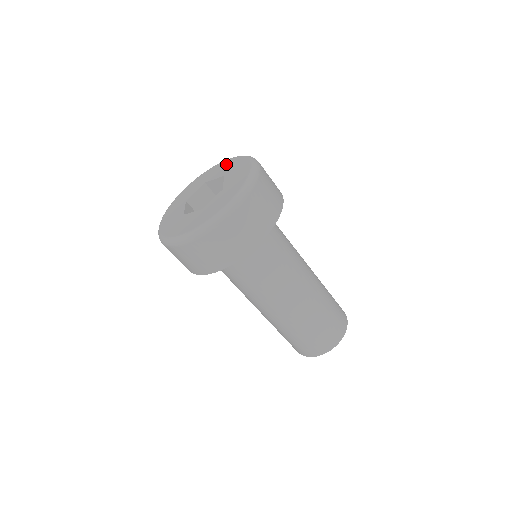
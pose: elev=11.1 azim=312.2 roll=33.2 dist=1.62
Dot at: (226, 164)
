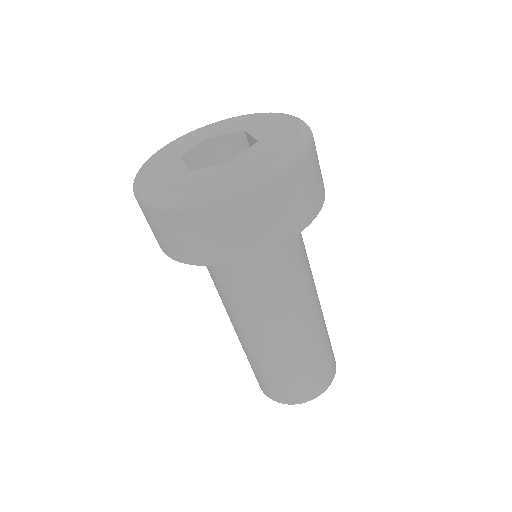
Dot at: (283, 124)
